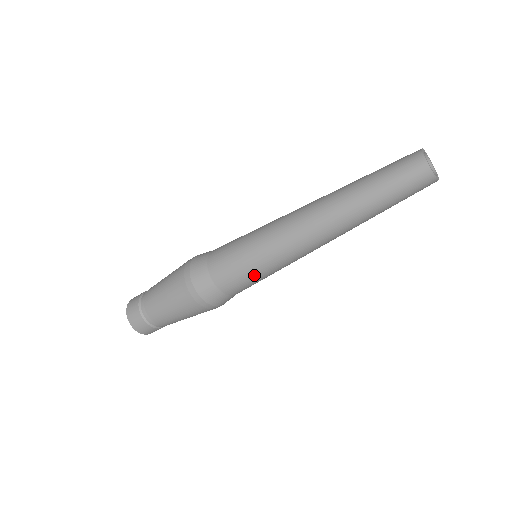
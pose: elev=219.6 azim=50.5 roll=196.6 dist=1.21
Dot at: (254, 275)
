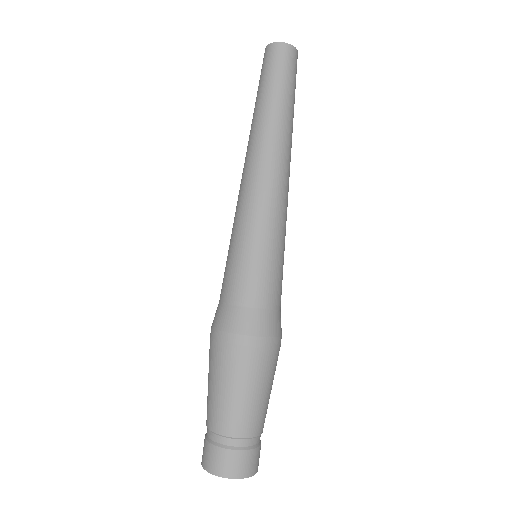
Dot at: (279, 260)
